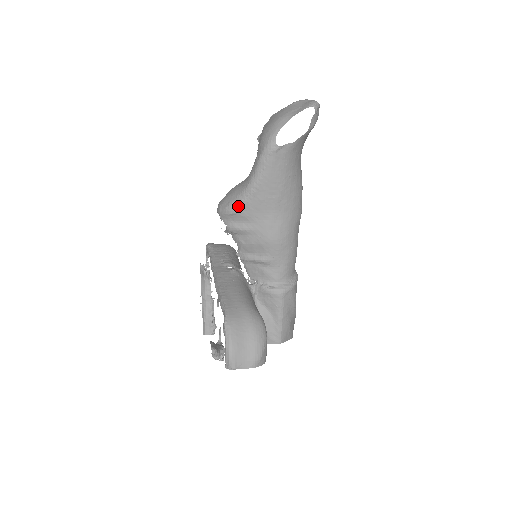
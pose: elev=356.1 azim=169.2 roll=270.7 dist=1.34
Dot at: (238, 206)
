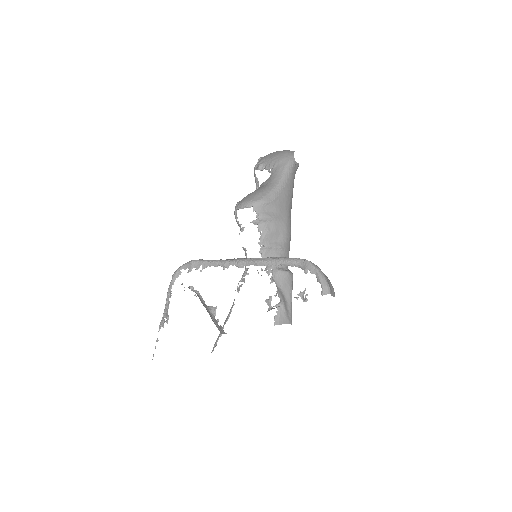
Dot at: (272, 197)
